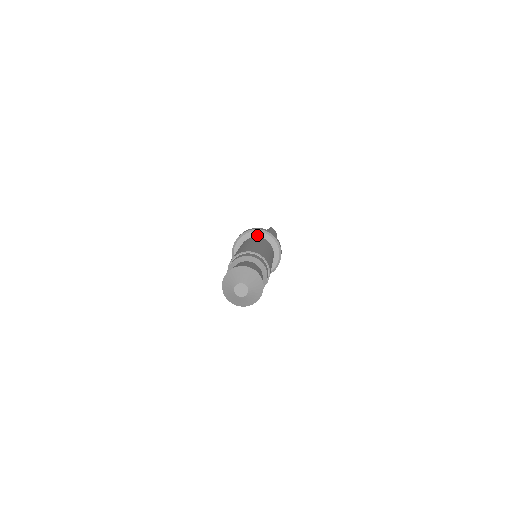
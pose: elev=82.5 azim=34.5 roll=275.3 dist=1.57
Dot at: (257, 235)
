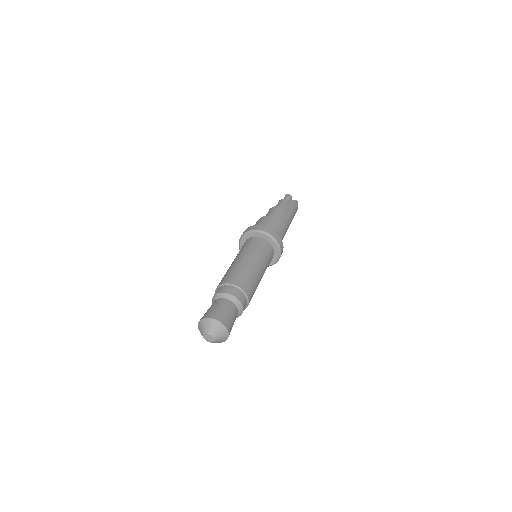
Dot at: (267, 238)
